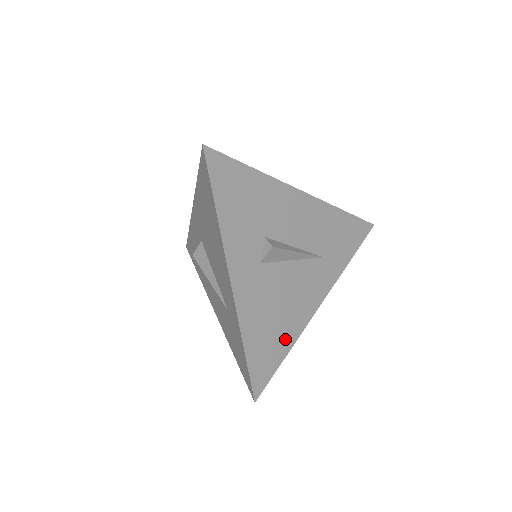
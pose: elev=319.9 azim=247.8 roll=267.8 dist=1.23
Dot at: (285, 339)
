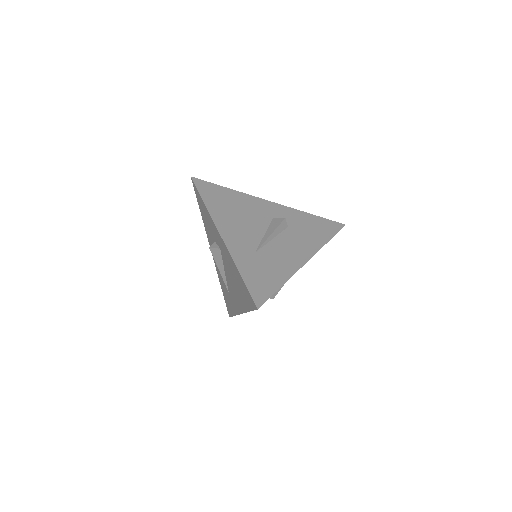
Dot at: occluded
